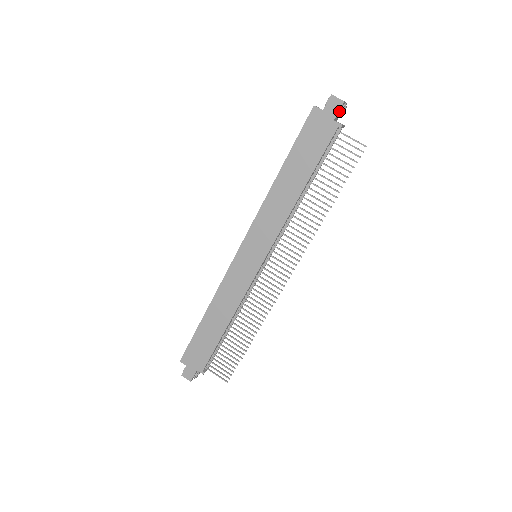
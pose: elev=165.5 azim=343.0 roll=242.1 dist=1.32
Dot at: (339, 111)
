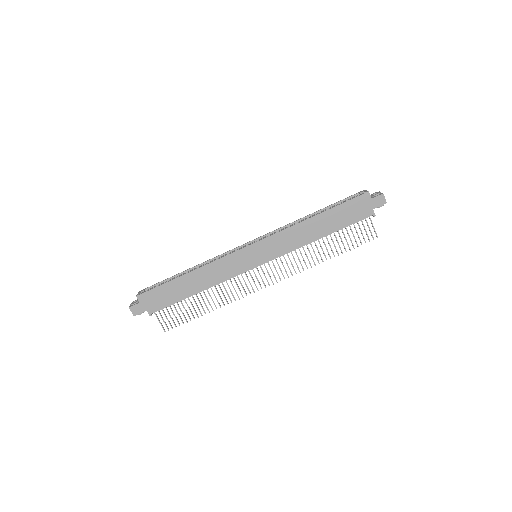
Dot at: (379, 205)
